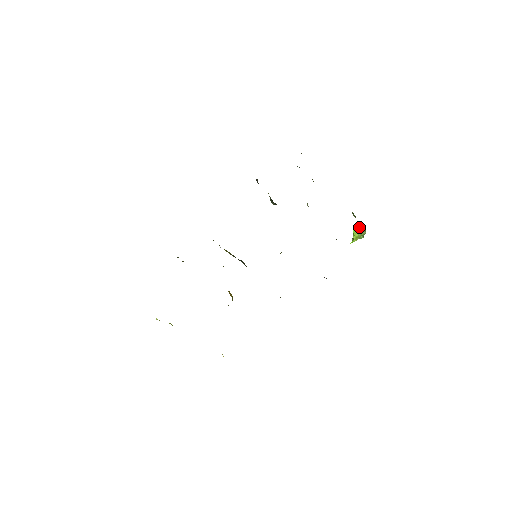
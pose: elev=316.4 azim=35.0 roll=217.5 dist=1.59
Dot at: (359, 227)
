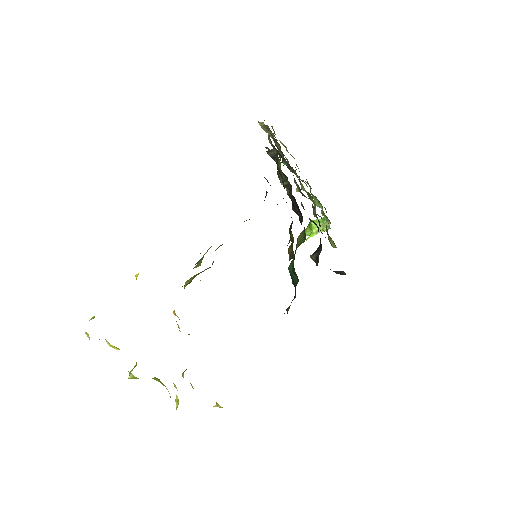
Dot at: (317, 219)
